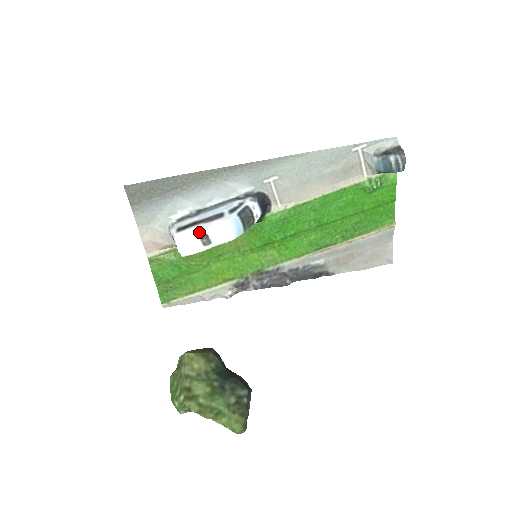
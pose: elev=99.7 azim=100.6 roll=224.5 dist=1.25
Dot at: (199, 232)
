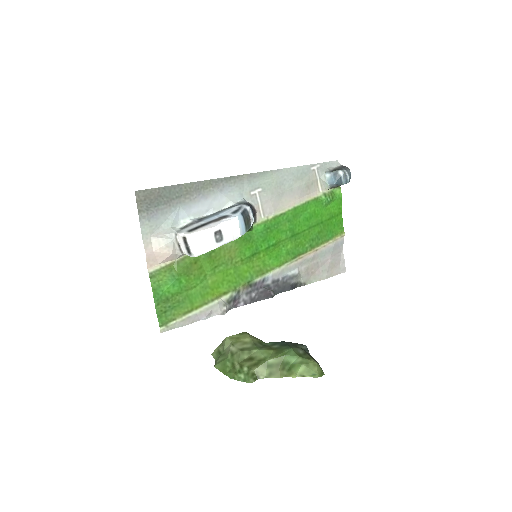
Dot at: (213, 228)
